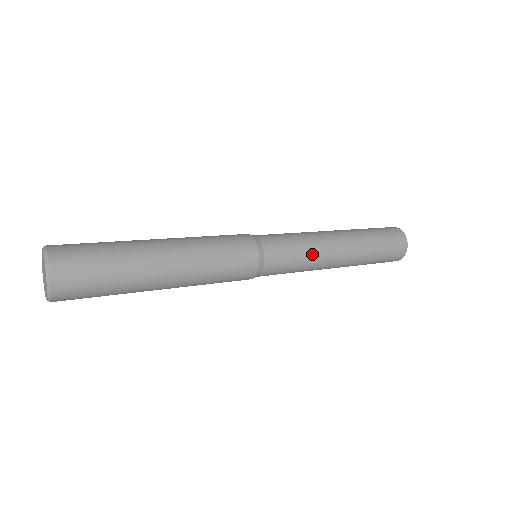
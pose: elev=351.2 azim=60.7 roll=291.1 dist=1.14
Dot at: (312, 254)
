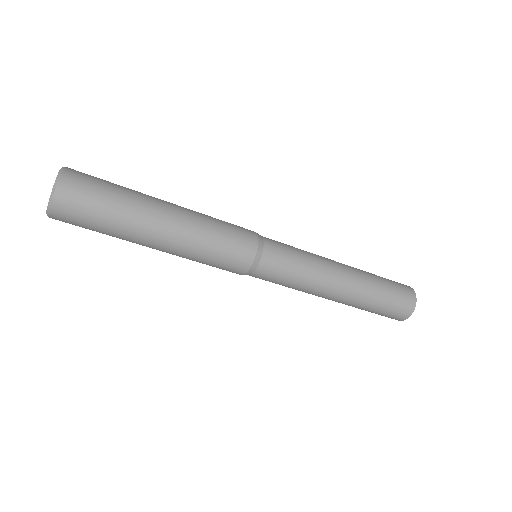
Dot at: (312, 267)
